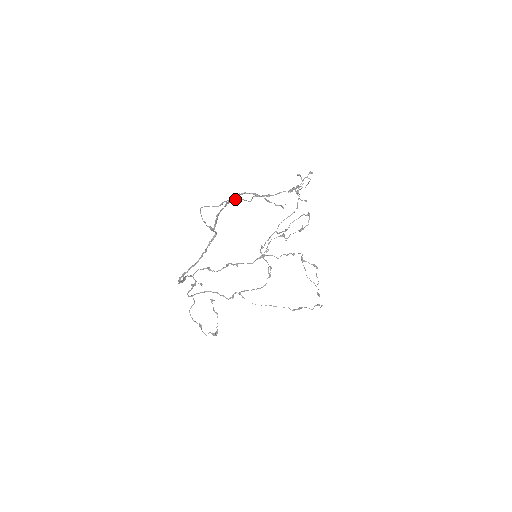
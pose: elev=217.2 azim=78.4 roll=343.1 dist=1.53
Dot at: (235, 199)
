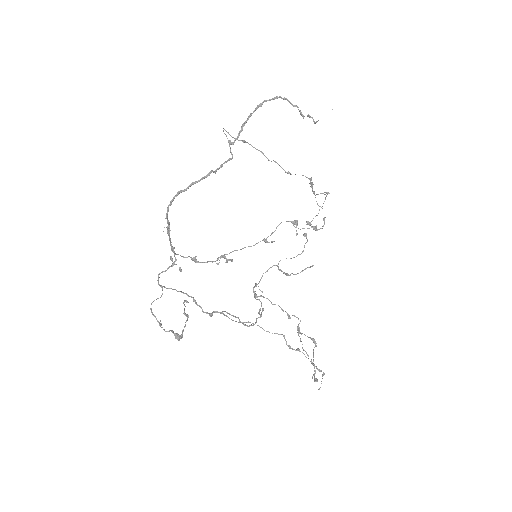
Dot at: (257, 149)
